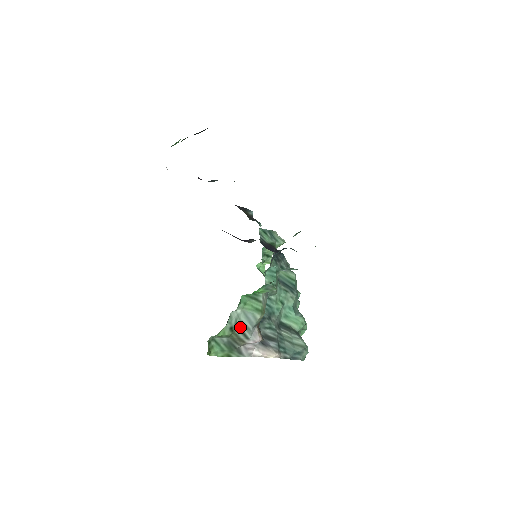
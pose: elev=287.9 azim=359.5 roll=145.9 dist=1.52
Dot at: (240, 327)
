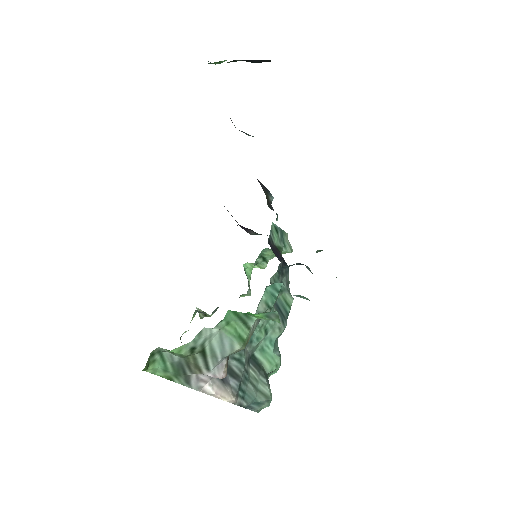
Dot at: (205, 351)
